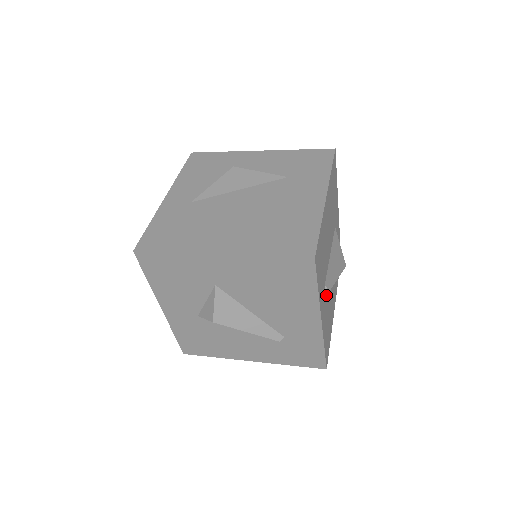
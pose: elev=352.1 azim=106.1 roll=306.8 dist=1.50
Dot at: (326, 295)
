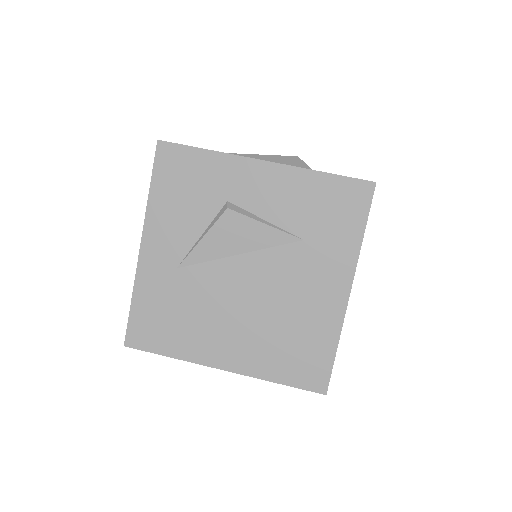
Dot at: occluded
